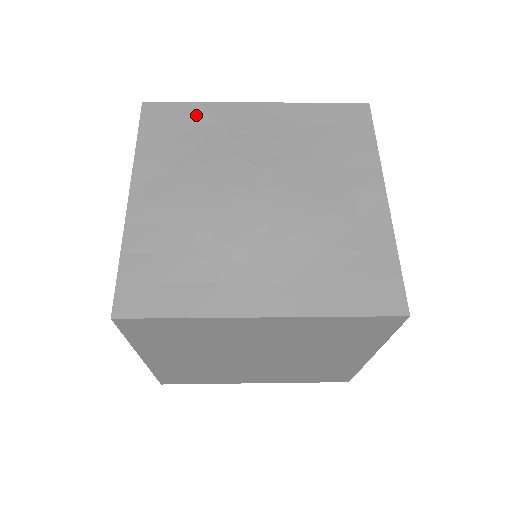
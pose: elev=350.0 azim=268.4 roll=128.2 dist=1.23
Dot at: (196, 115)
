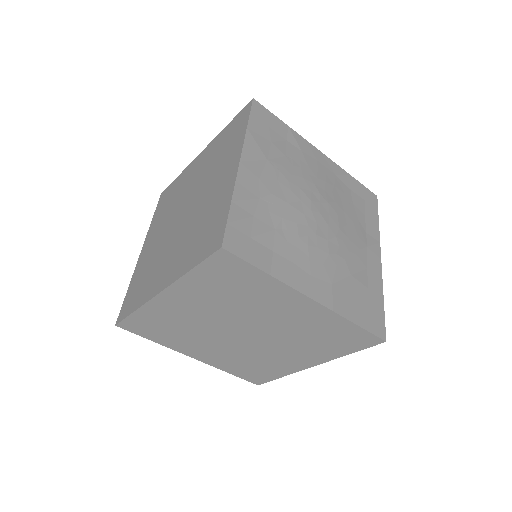
Dot at: (286, 134)
